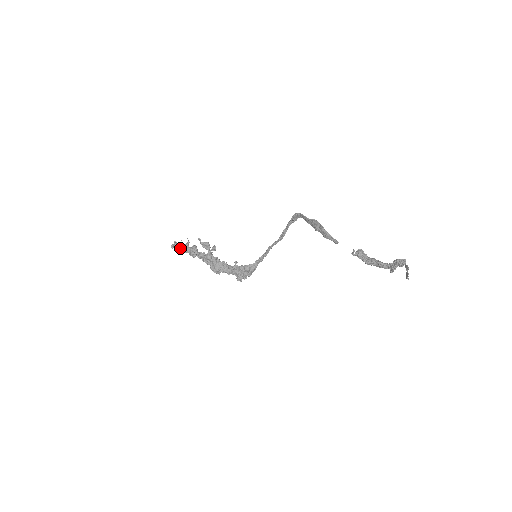
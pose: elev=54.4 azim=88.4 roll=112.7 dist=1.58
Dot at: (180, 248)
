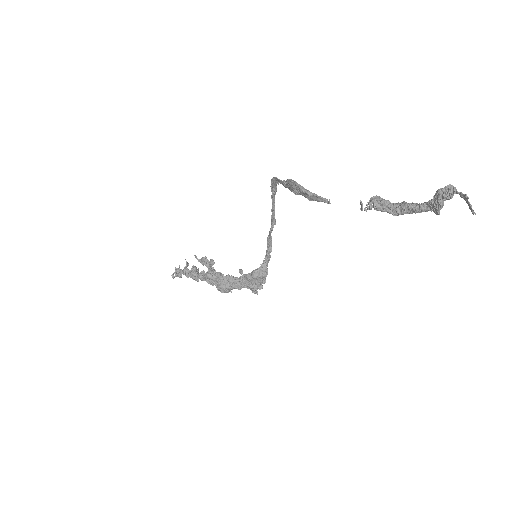
Dot at: (181, 275)
